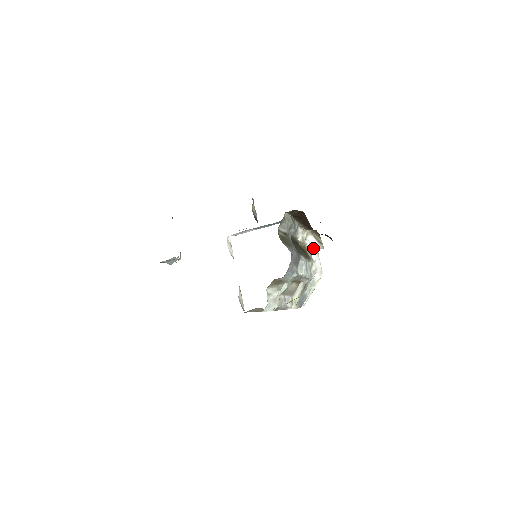
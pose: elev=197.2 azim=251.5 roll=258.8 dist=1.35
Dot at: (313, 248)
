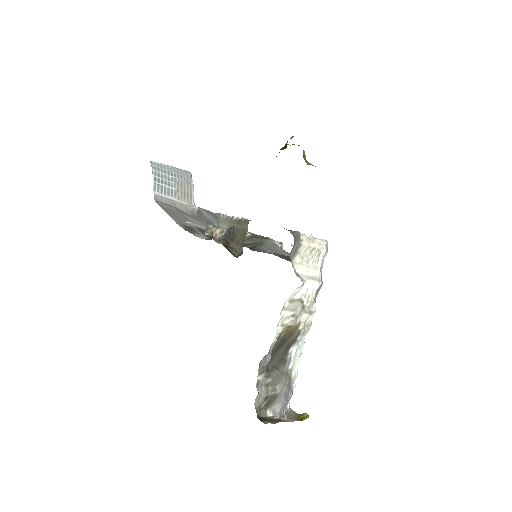
Dot at: (298, 288)
